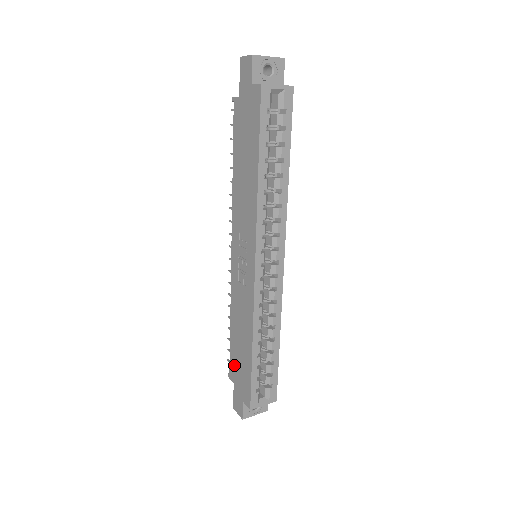
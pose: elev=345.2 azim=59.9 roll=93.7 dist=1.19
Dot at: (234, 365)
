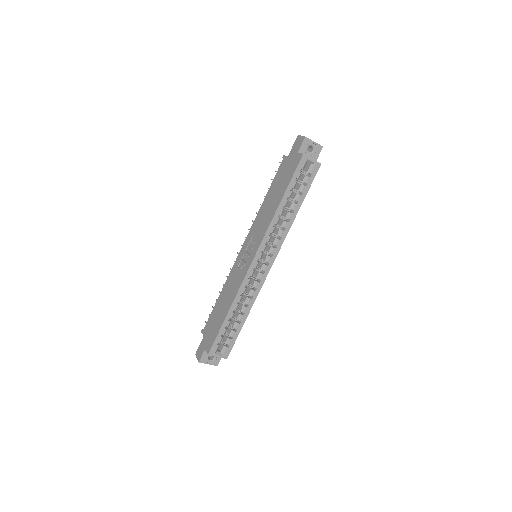
Dot at: (210, 323)
